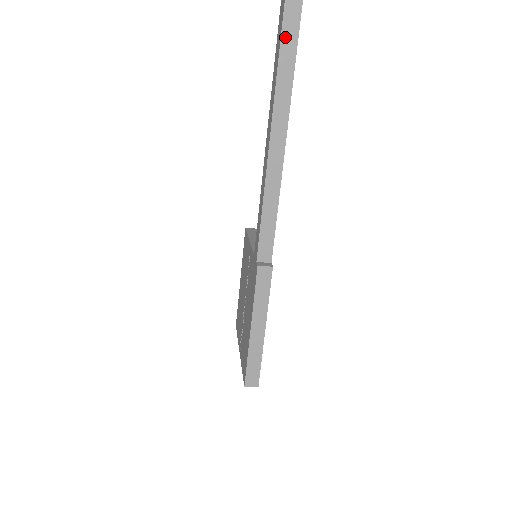
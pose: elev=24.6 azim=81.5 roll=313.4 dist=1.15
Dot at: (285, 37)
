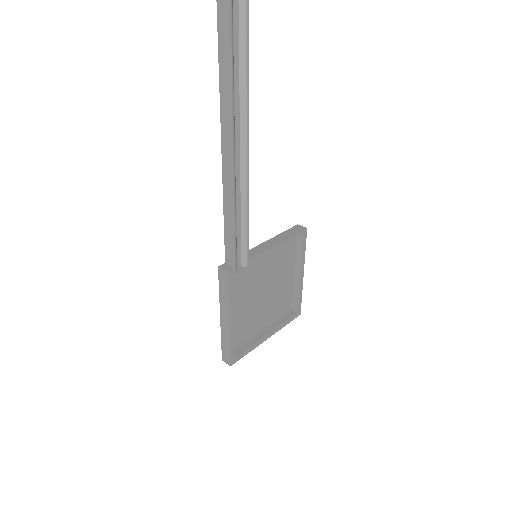
Dot at: (222, 62)
